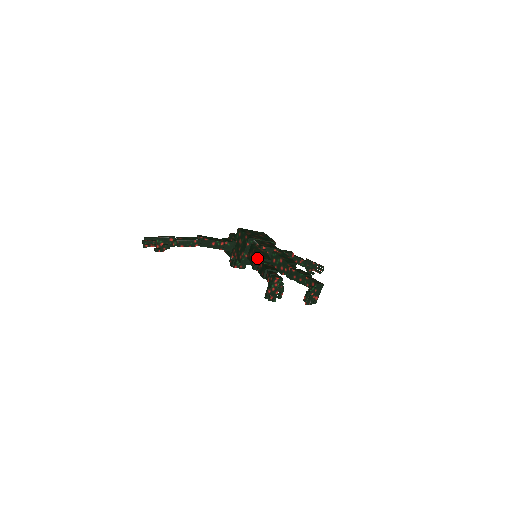
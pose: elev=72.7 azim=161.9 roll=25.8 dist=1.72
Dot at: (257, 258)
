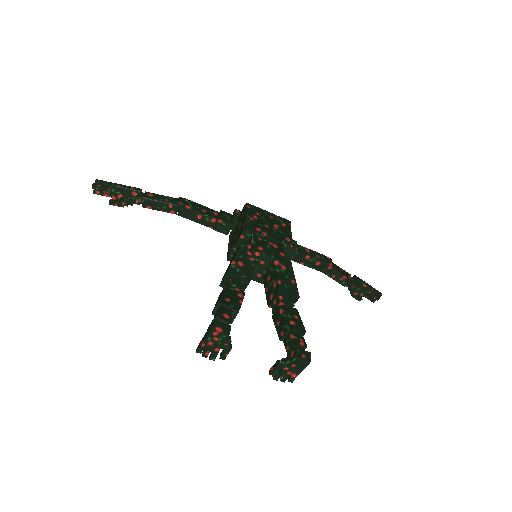
Dot at: (227, 272)
